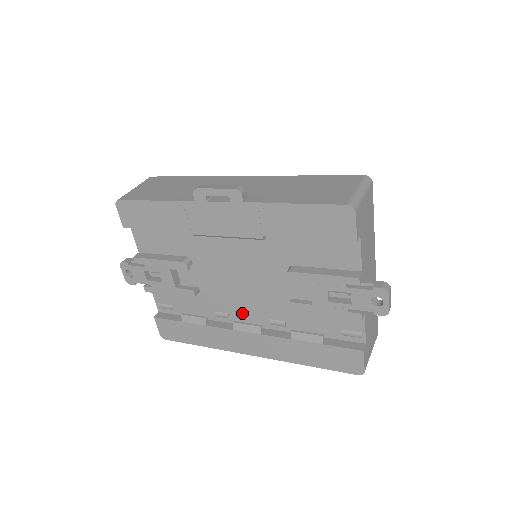
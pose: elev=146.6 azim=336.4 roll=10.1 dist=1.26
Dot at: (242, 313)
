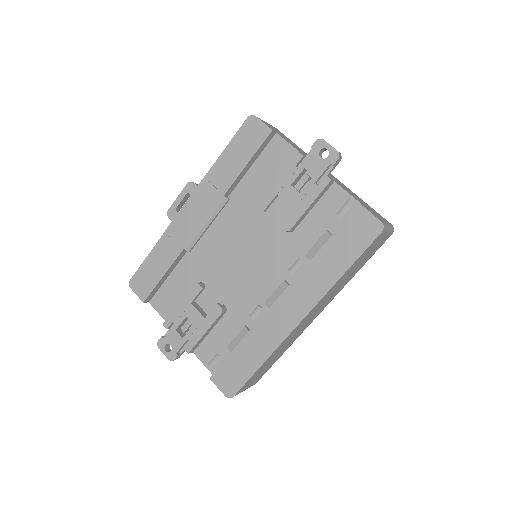
Dot at: (267, 291)
